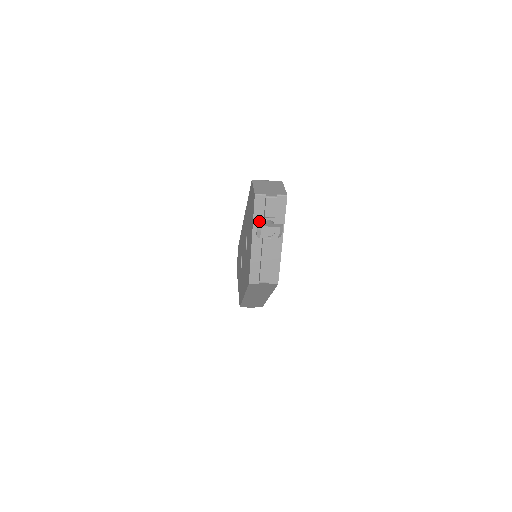
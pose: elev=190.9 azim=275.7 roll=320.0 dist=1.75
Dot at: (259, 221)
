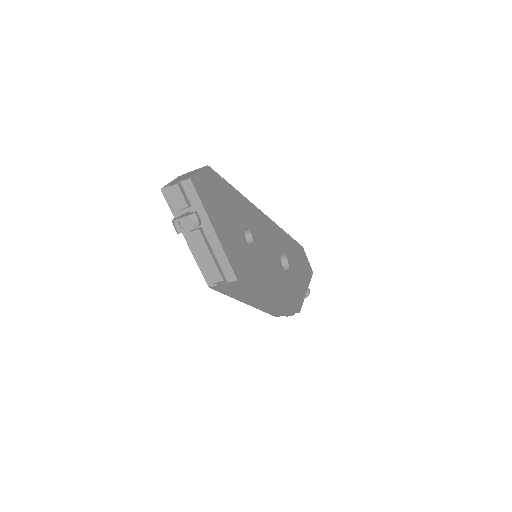
Dot at: occluded
